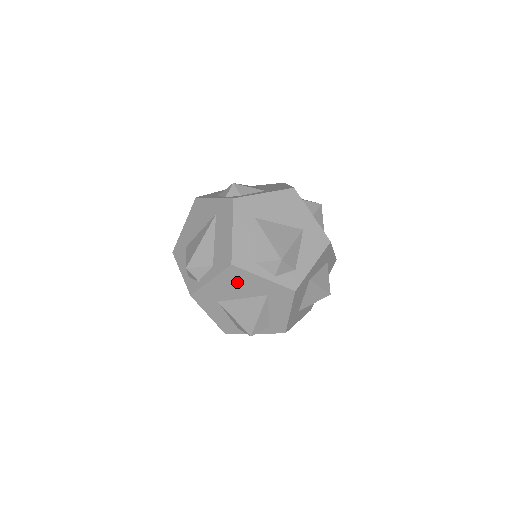
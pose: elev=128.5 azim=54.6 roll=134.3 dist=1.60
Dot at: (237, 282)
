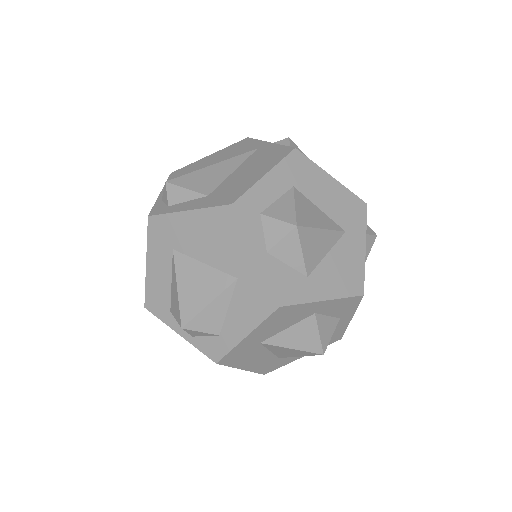
Dot at: occluded
